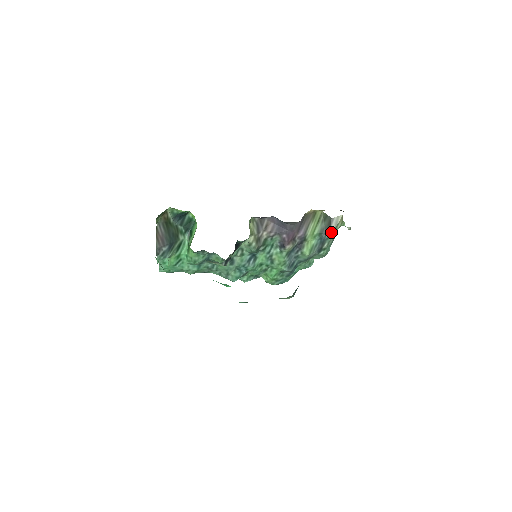
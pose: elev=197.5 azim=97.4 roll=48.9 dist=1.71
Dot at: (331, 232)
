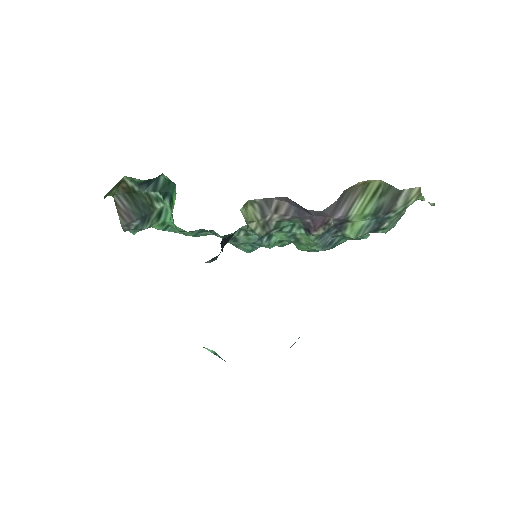
Dot at: (396, 210)
